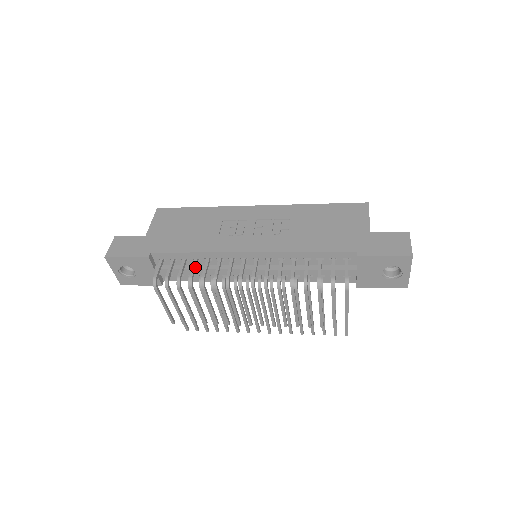
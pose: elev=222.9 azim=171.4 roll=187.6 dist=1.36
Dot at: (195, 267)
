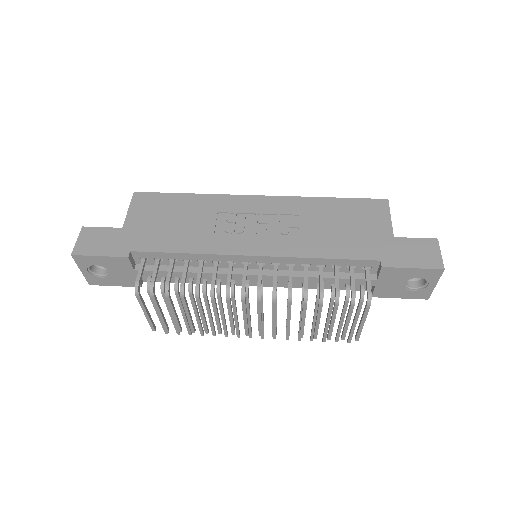
Dot at: (186, 271)
